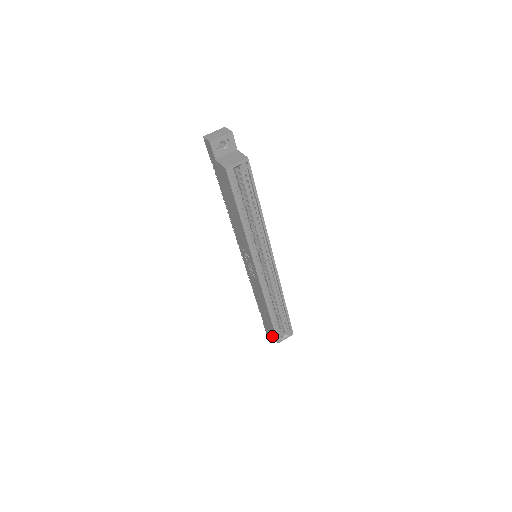
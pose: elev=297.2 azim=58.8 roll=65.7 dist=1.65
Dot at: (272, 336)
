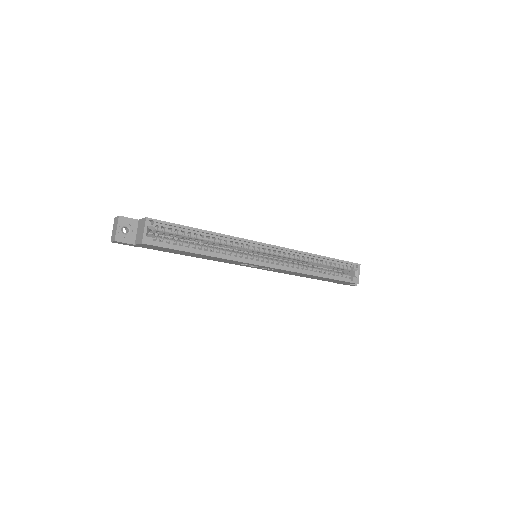
Dot at: occluded
